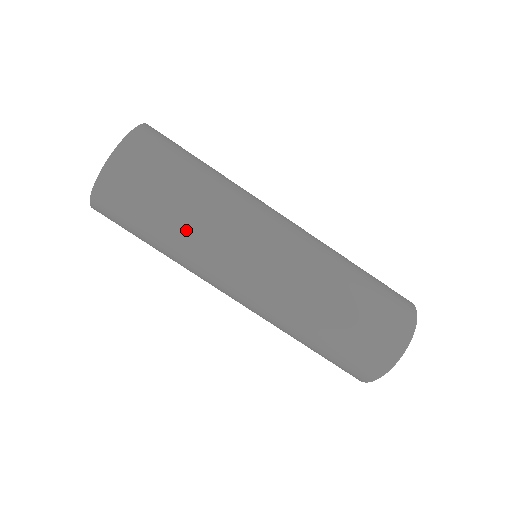
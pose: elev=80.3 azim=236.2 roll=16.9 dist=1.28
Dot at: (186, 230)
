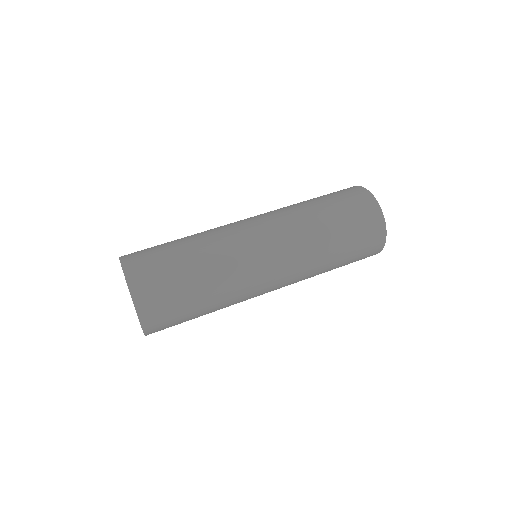
Dot at: (212, 277)
